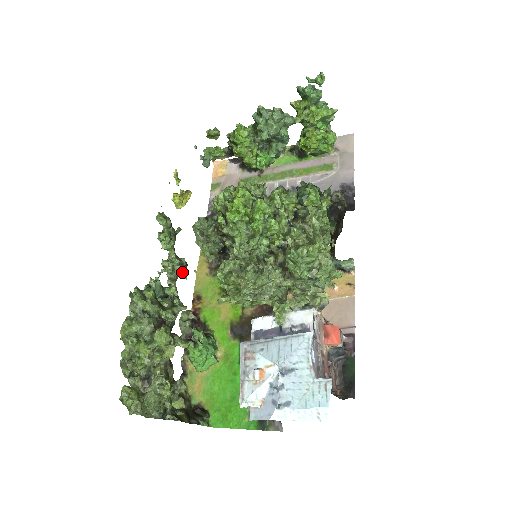
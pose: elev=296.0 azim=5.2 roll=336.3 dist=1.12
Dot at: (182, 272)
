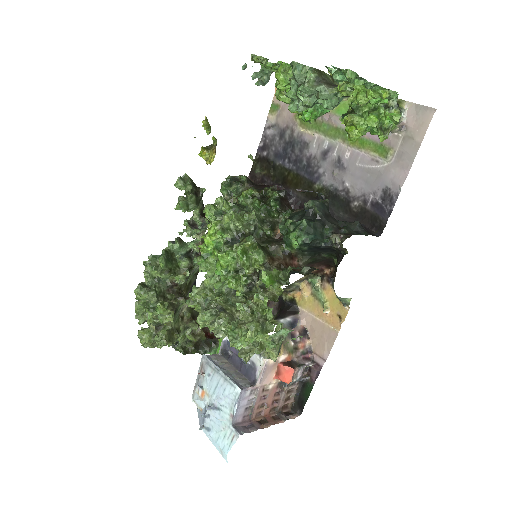
Dot at: occluded
